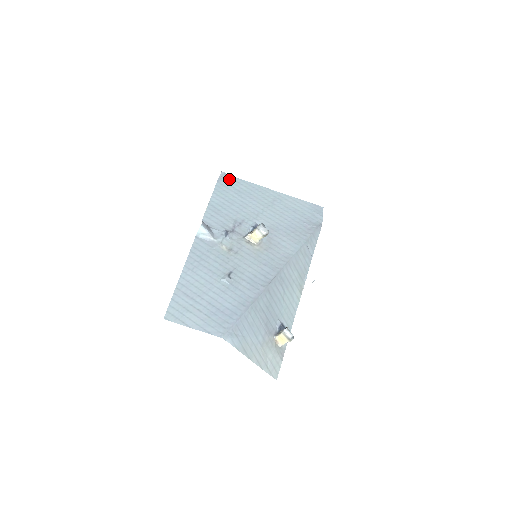
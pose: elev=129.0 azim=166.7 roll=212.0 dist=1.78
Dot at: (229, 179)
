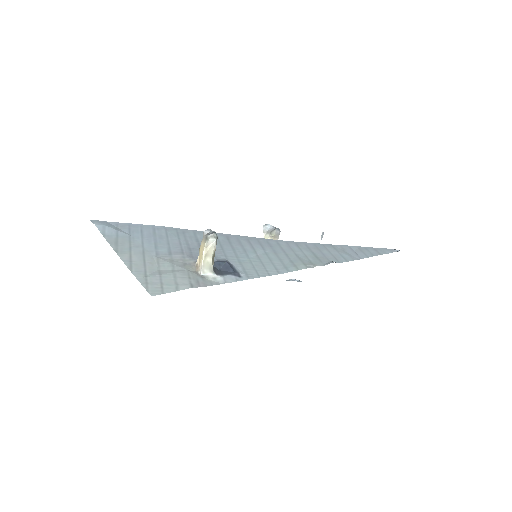
Dot at: occluded
